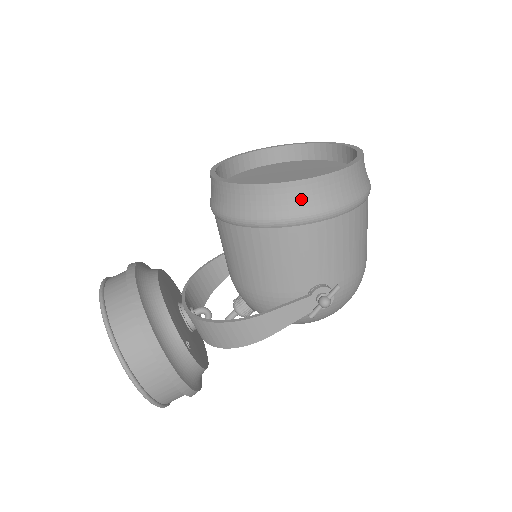
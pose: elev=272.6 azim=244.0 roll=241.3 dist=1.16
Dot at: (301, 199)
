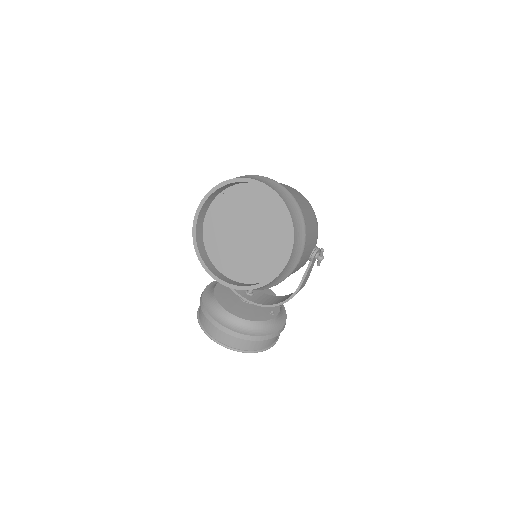
Dot at: (290, 267)
